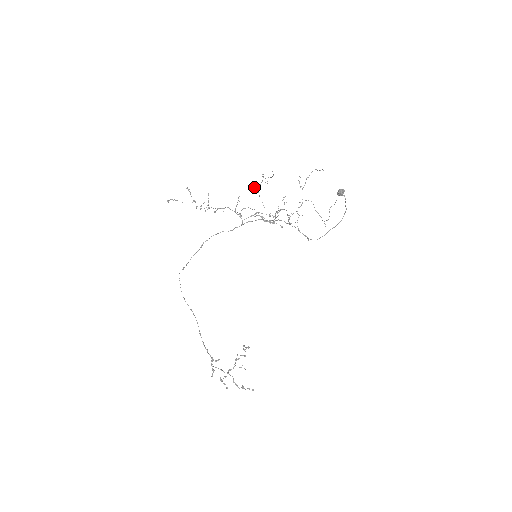
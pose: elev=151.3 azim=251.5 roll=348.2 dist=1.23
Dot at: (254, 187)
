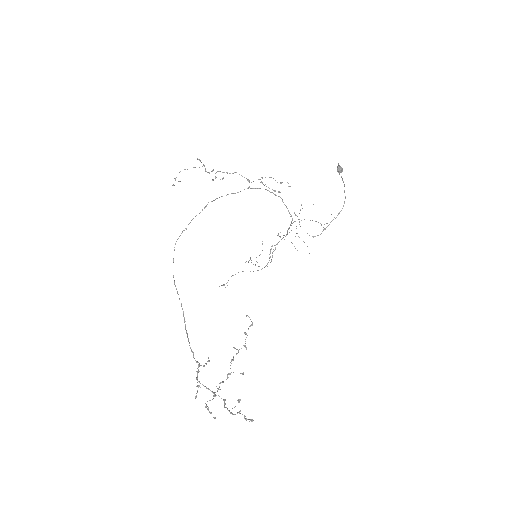
Dot at: occluded
